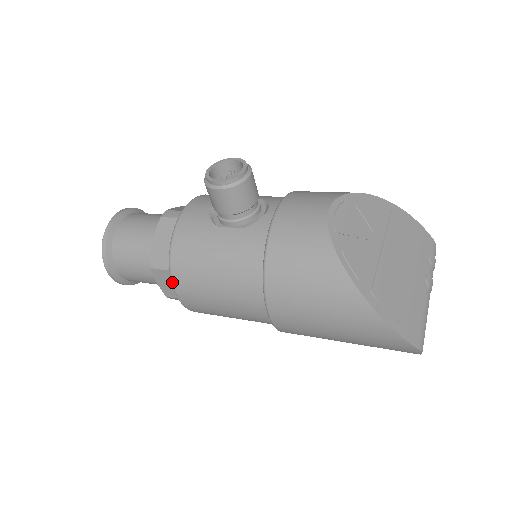
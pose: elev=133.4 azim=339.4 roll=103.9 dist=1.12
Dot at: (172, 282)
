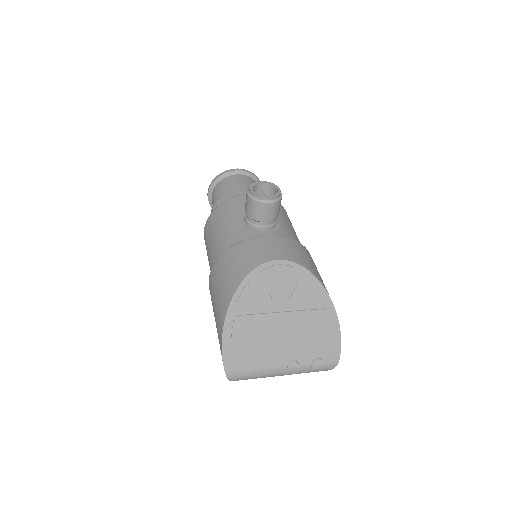
Dot at: (206, 221)
